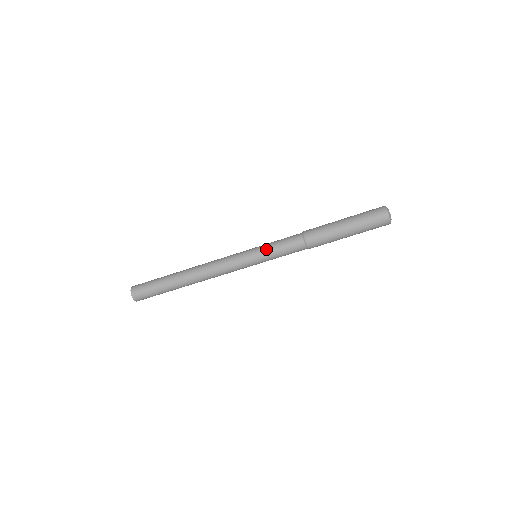
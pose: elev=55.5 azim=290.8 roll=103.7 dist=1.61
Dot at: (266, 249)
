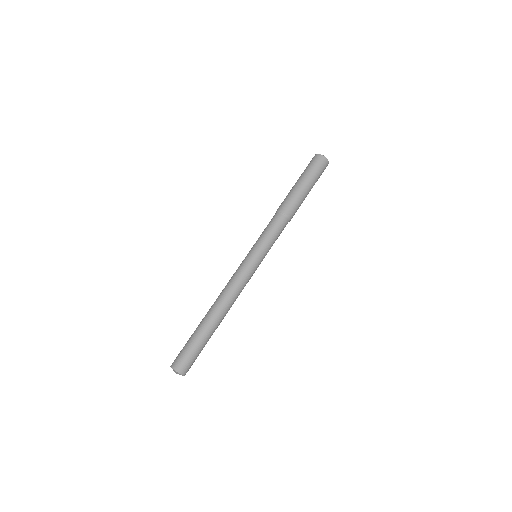
Dot at: (258, 241)
